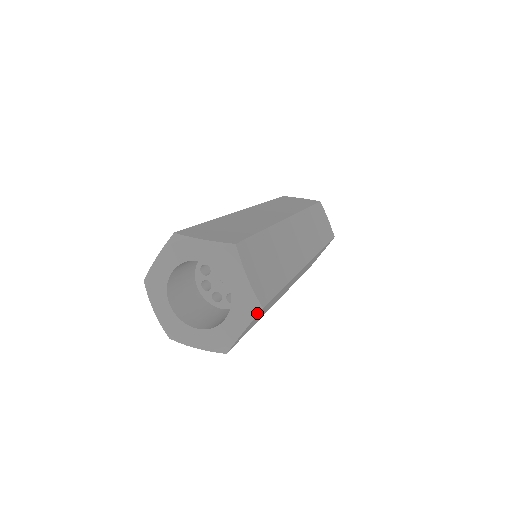
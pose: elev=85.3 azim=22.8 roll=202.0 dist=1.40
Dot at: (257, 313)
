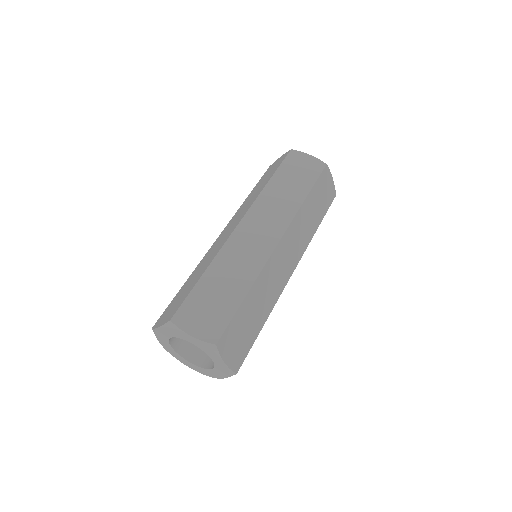
Dot at: (217, 349)
